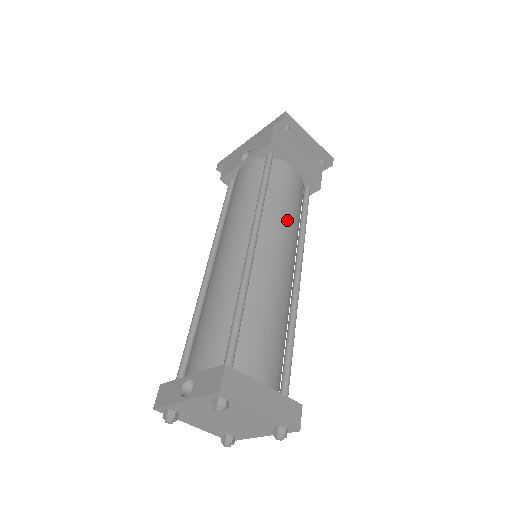
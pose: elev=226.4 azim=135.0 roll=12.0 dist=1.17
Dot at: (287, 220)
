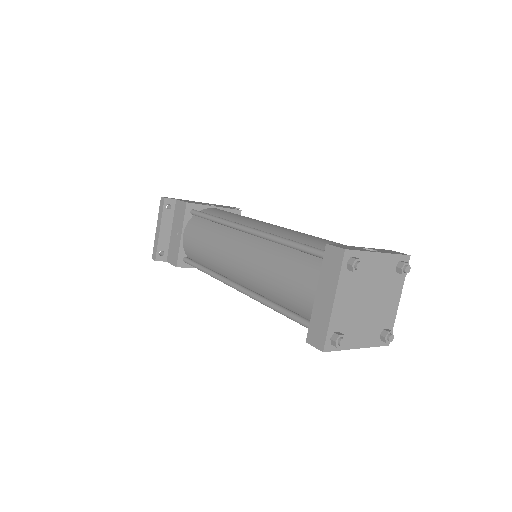
Dot at: occluded
